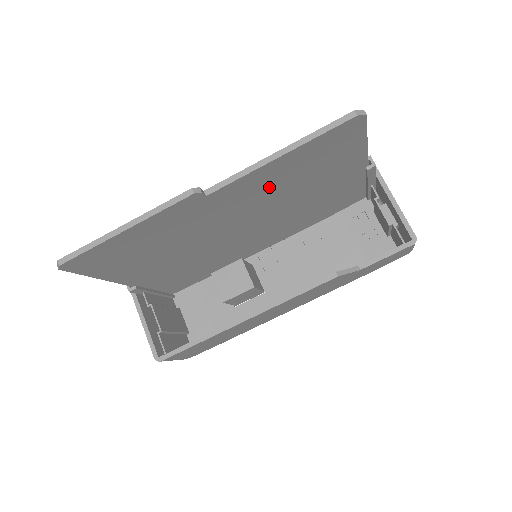
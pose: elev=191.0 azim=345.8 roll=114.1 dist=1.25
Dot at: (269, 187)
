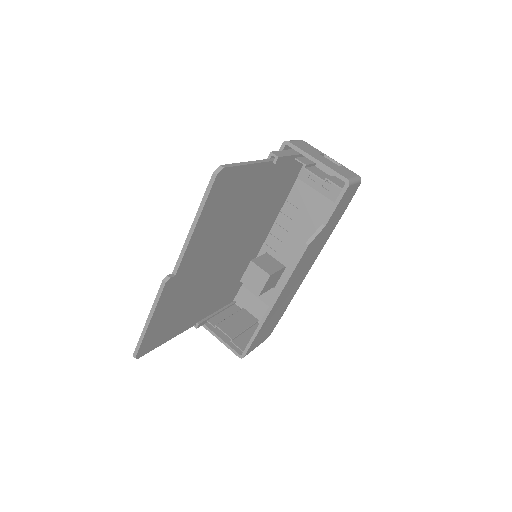
Dot at: (212, 235)
